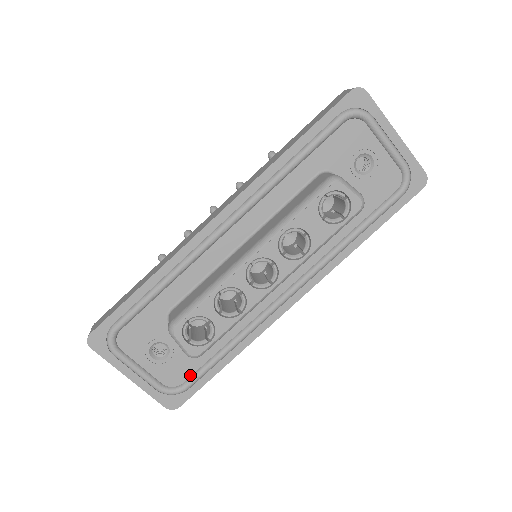
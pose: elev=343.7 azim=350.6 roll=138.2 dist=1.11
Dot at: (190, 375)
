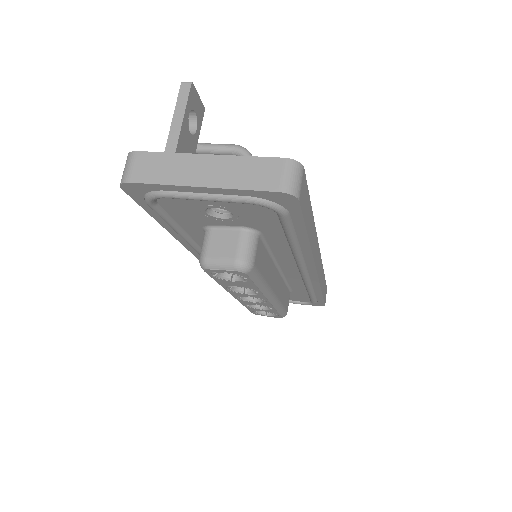
Dot at: (308, 298)
